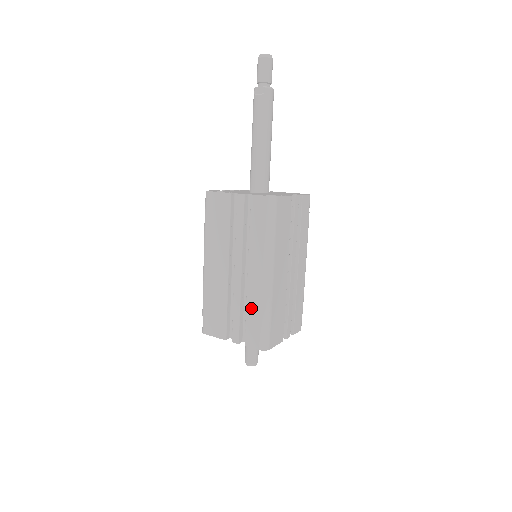
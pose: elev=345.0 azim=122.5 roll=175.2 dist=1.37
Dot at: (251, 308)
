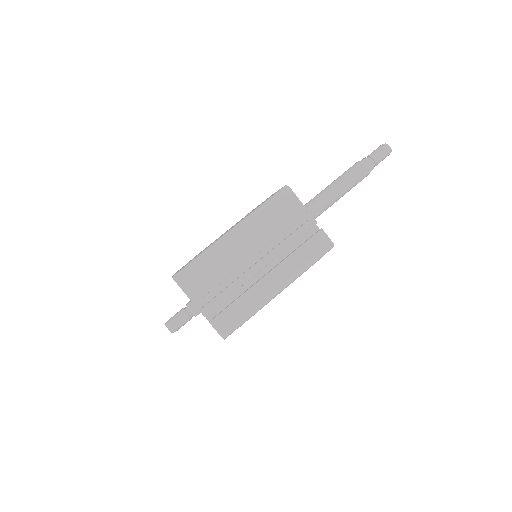
Dot at: occluded
